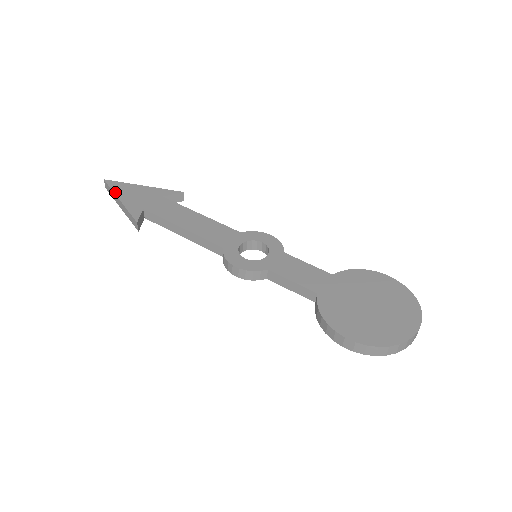
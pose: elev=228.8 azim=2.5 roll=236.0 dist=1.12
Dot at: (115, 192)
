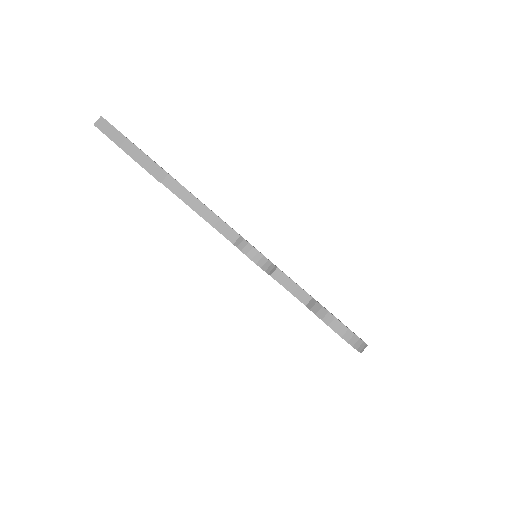
Dot at: occluded
